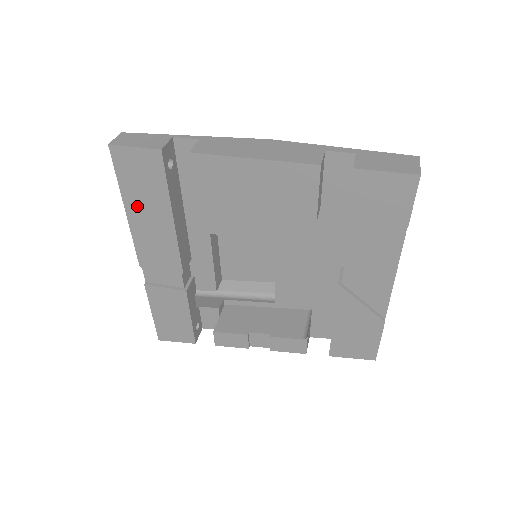
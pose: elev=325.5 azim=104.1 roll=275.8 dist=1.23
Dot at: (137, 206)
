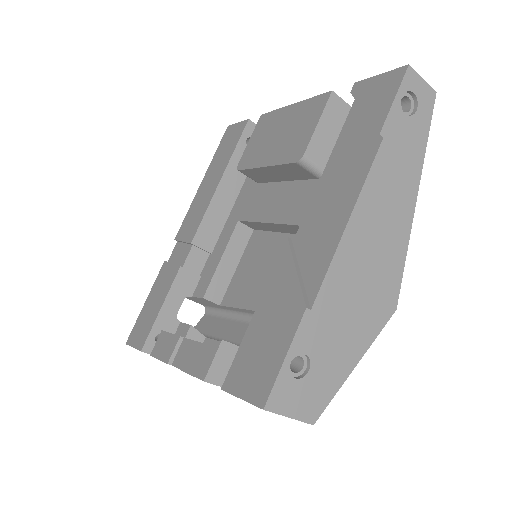
Dot at: (210, 174)
